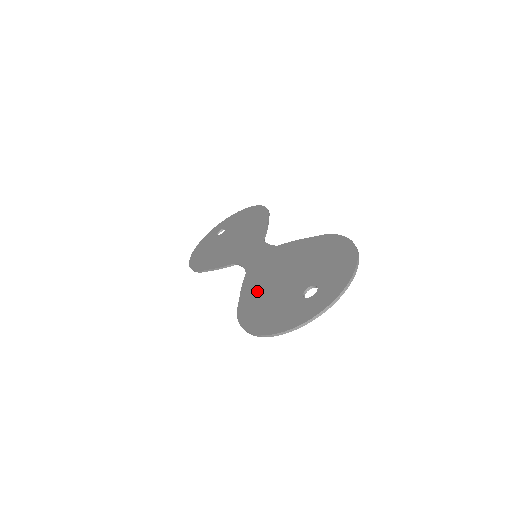
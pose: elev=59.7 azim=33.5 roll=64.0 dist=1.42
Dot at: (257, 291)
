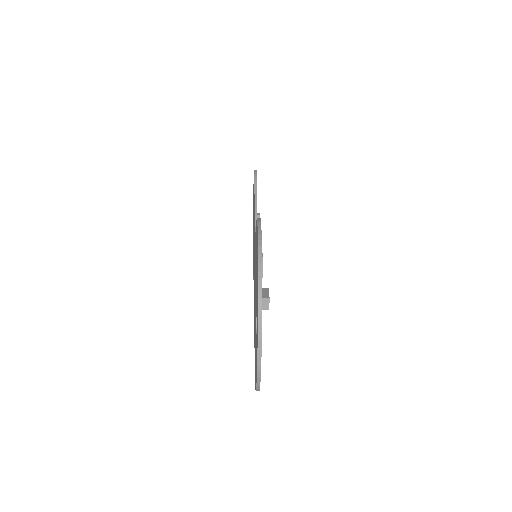
Dot at: occluded
